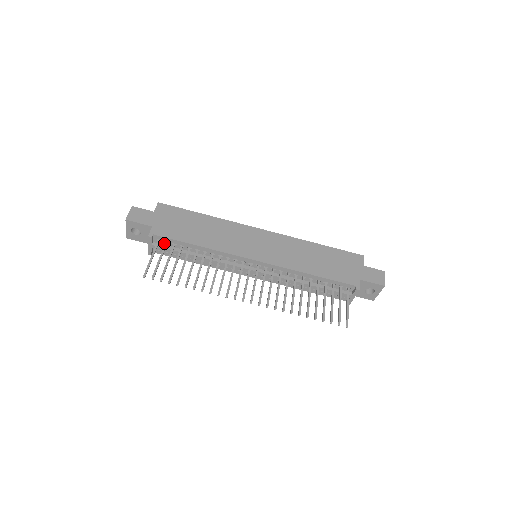
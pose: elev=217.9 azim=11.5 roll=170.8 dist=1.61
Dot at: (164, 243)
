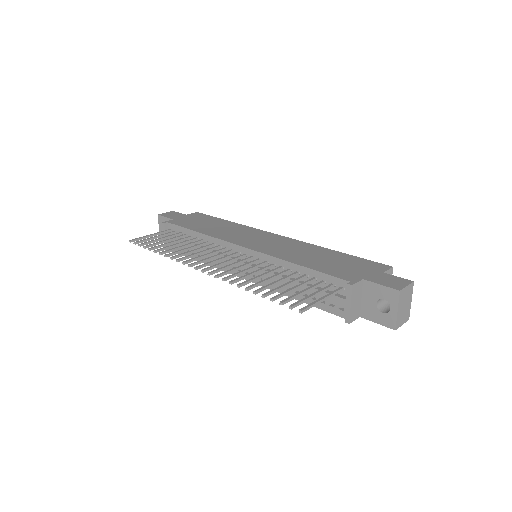
Dot at: occluded
